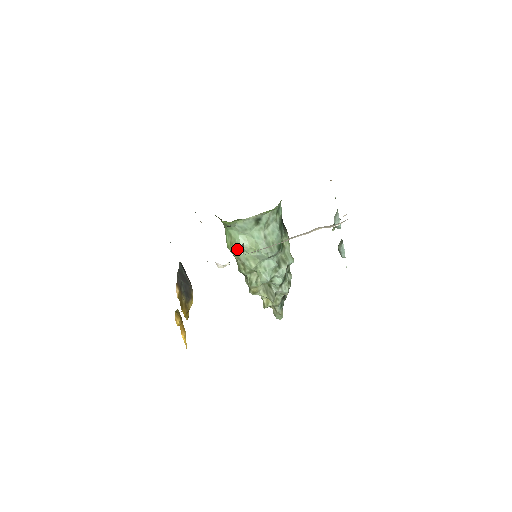
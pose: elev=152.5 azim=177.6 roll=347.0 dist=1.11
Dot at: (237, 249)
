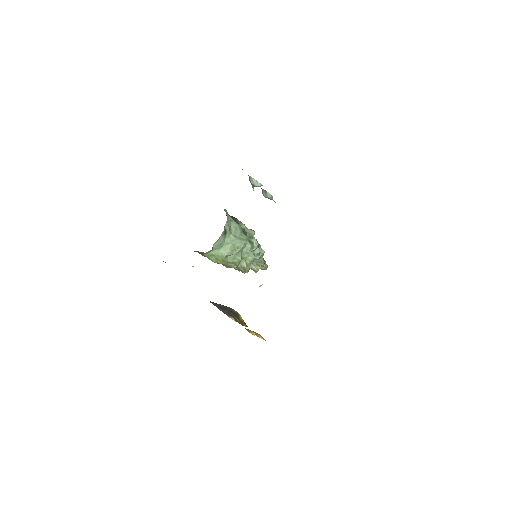
Dot at: occluded
